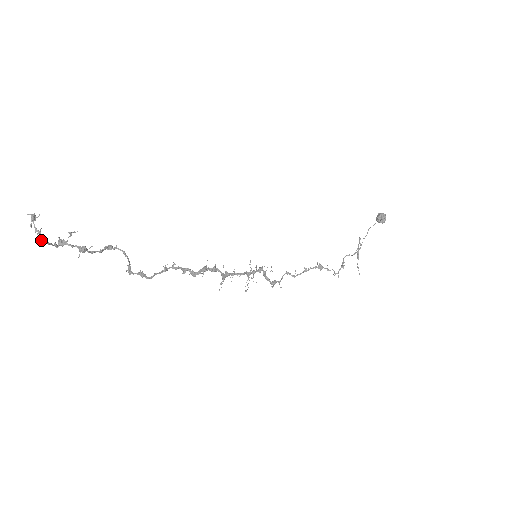
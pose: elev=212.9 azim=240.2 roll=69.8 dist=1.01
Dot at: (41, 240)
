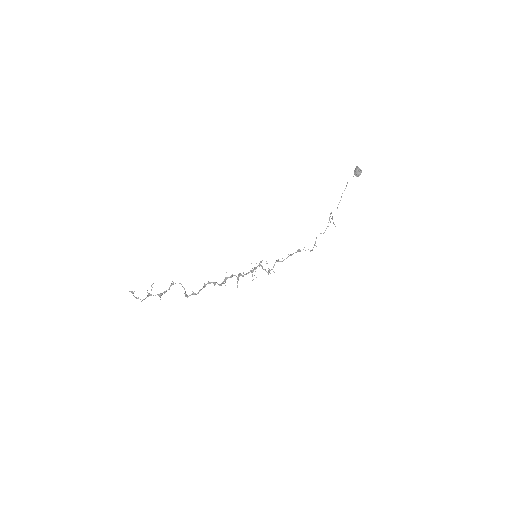
Dot at: (141, 301)
